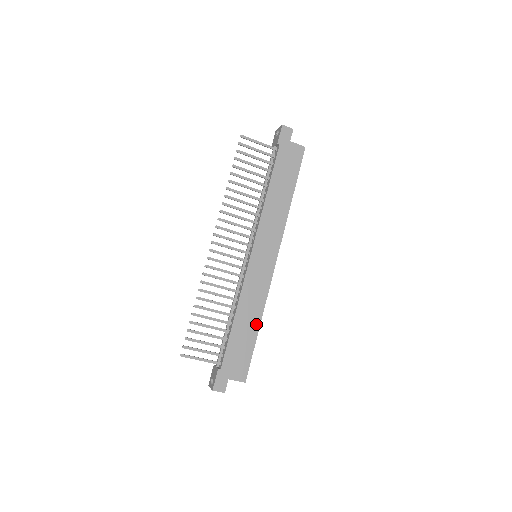
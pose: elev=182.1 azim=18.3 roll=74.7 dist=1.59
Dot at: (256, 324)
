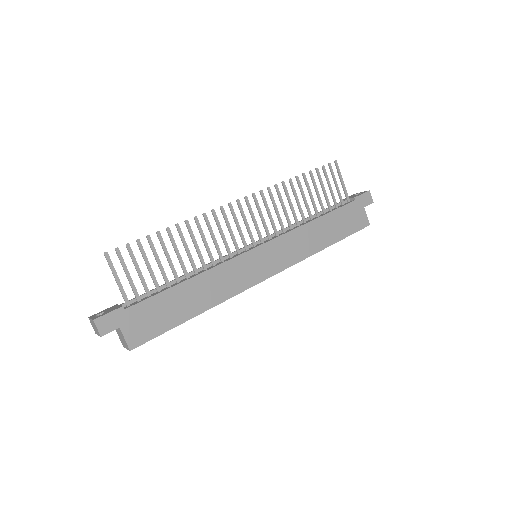
Dot at: (199, 308)
